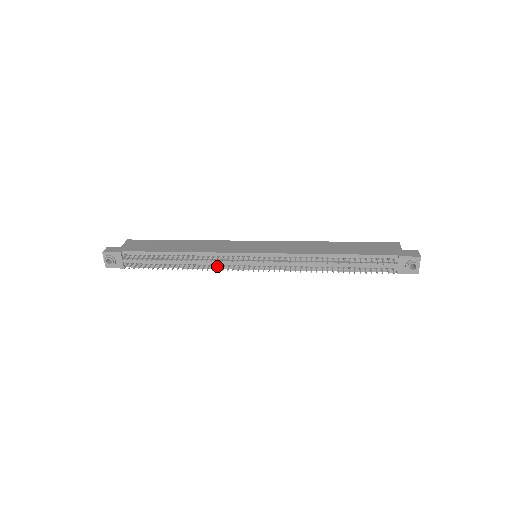
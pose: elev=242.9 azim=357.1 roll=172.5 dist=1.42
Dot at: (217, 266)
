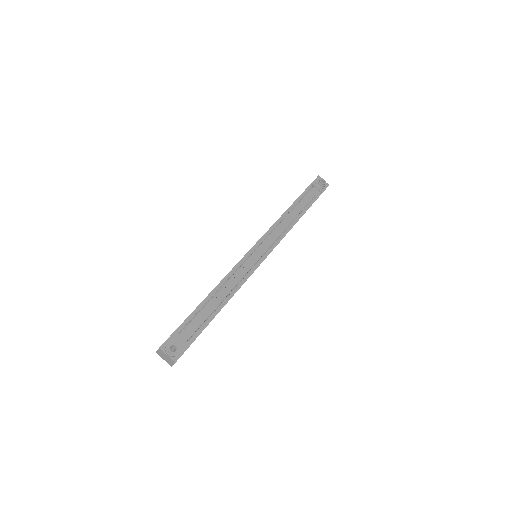
Dot at: (246, 276)
